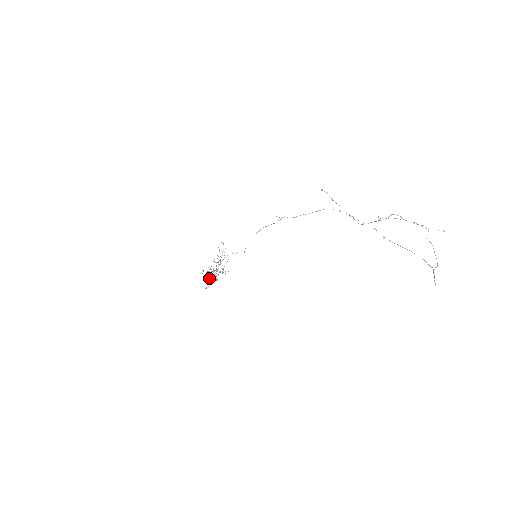
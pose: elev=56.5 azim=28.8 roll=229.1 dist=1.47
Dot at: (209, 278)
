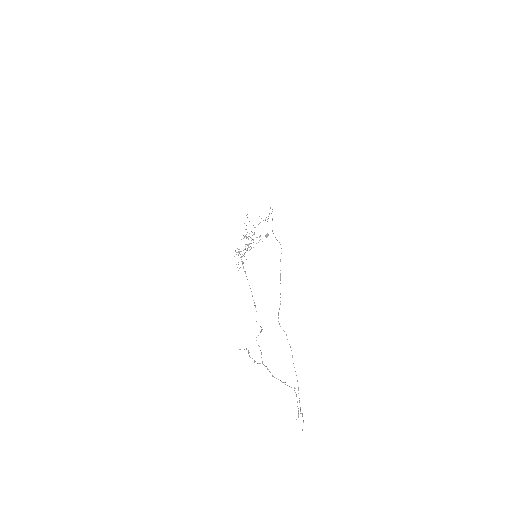
Dot at: occluded
